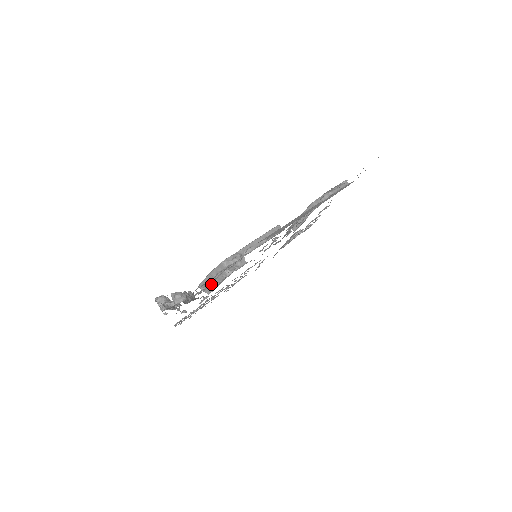
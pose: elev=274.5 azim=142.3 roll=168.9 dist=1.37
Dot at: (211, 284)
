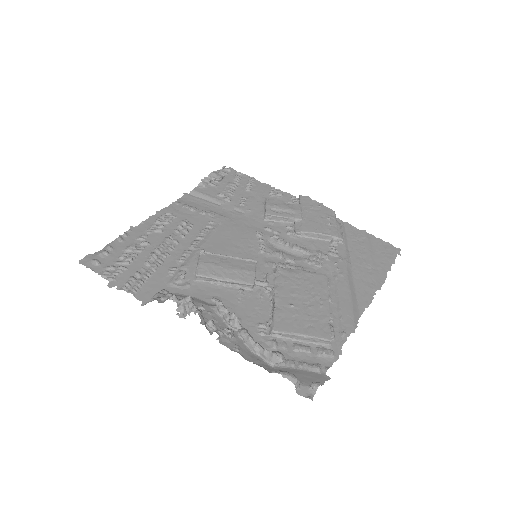
Dot at: (218, 279)
